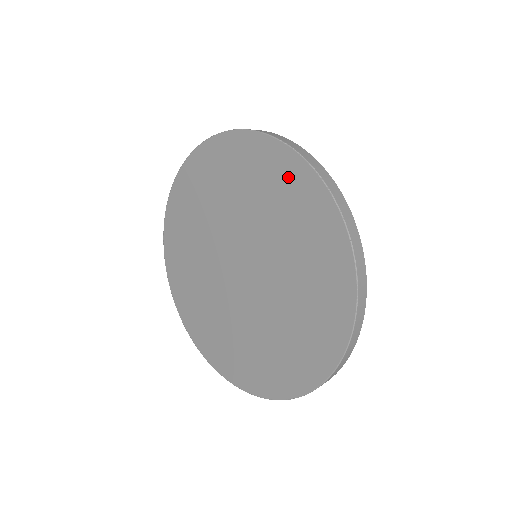
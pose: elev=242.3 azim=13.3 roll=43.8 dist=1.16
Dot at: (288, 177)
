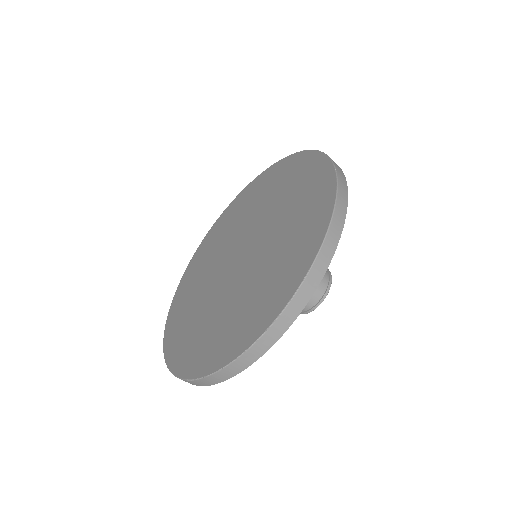
Dot at: (287, 169)
